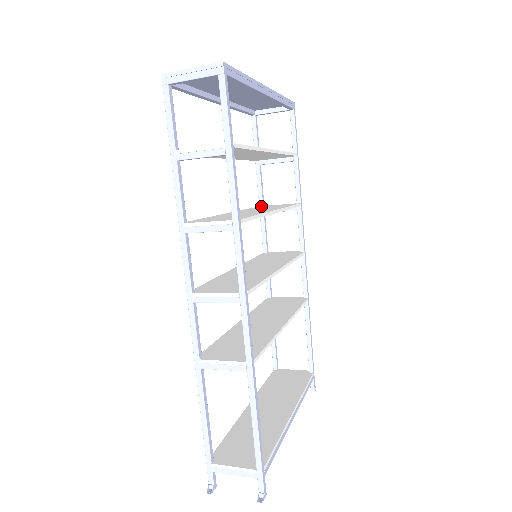
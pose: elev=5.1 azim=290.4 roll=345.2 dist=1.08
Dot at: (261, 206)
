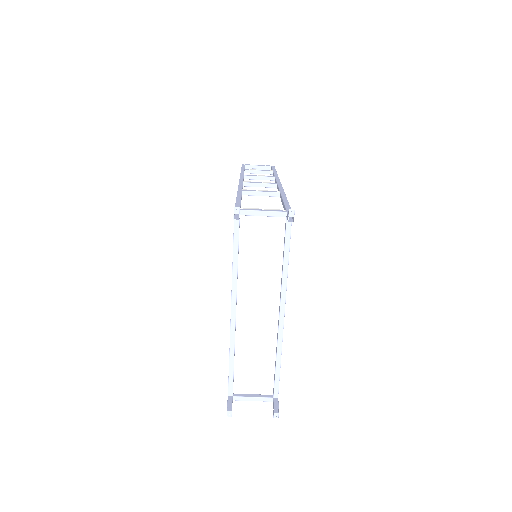
Dot at: occluded
